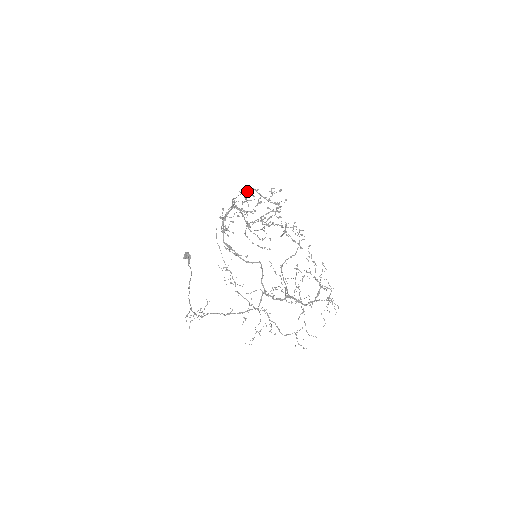
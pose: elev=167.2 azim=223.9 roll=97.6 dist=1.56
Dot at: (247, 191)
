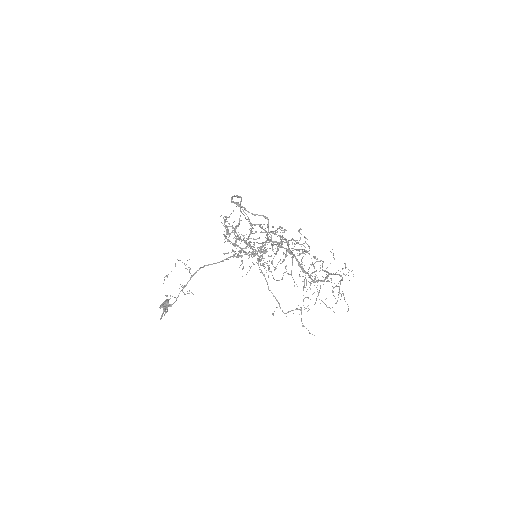
Dot at: occluded
